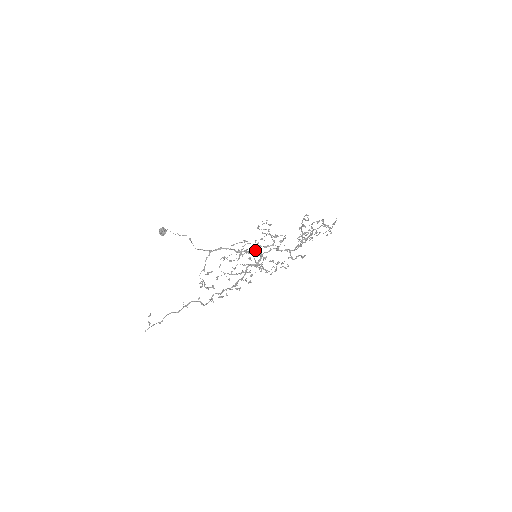
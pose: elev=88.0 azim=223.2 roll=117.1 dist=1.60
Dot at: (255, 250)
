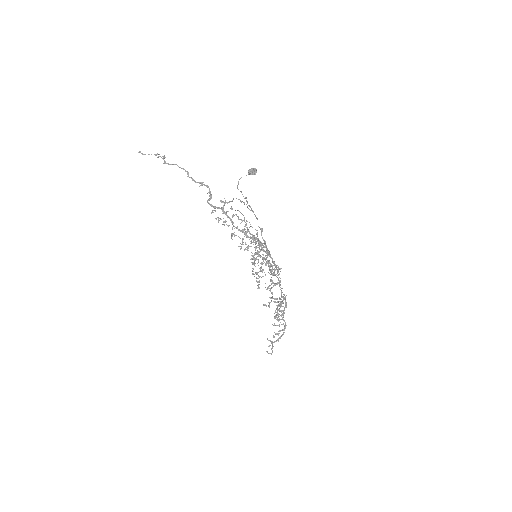
Dot at: (268, 250)
